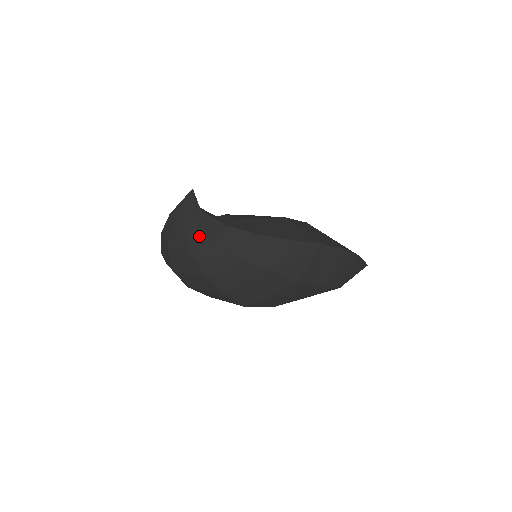
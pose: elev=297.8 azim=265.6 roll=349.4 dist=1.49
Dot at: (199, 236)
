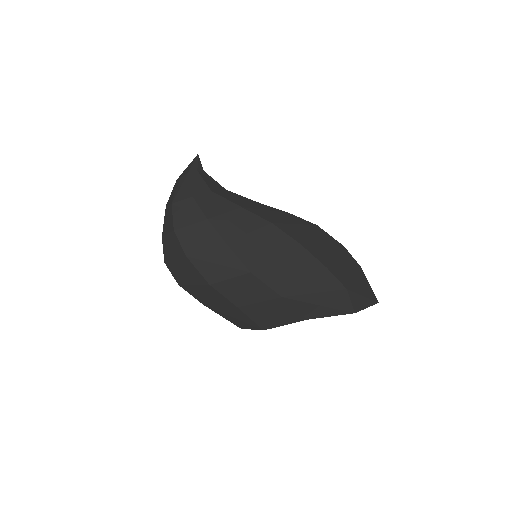
Dot at: (202, 185)
